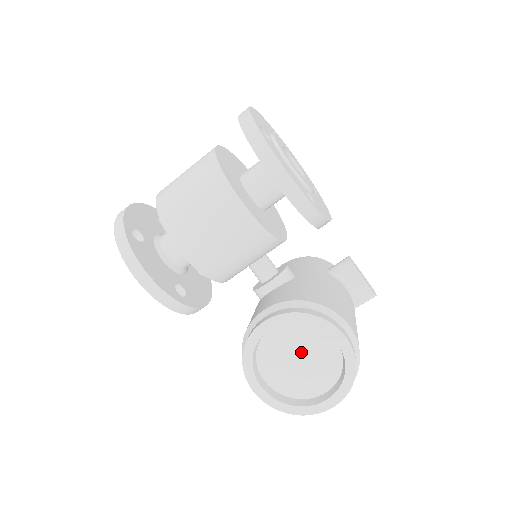
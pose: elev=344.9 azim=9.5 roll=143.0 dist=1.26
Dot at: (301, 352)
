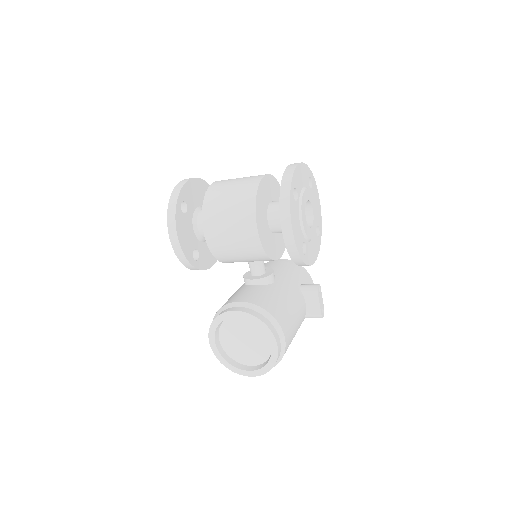
Dot at: (249, 337)
